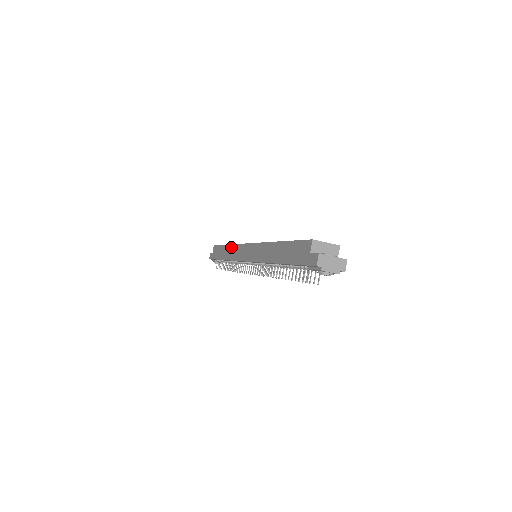
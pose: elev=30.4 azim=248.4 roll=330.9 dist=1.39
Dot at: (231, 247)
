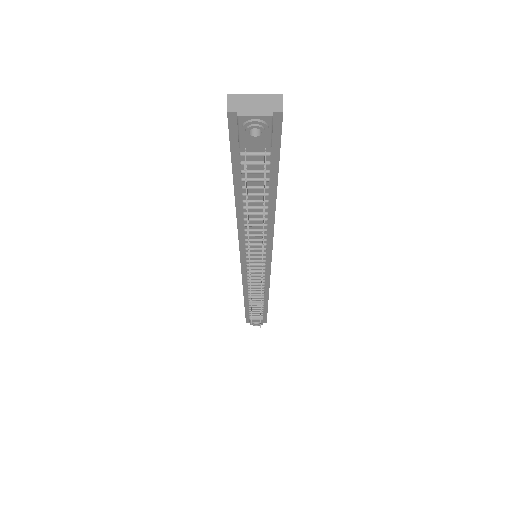
Dot at: occluded
